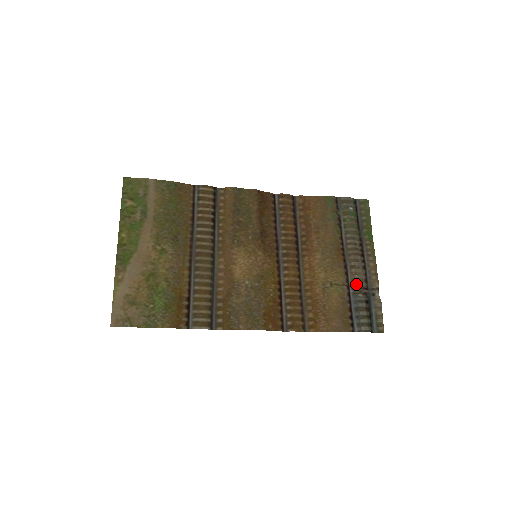
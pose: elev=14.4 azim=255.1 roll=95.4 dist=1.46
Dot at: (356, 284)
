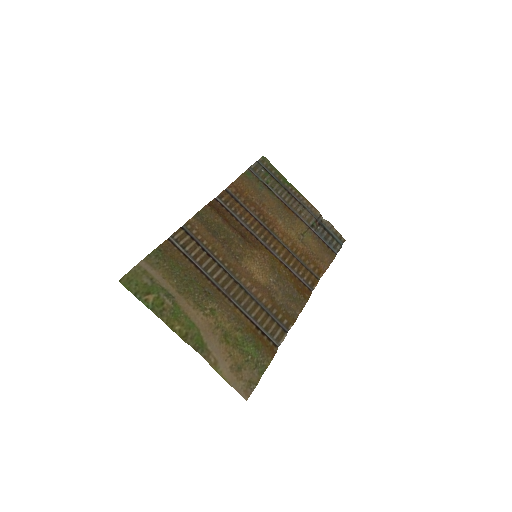
Dot at: (312, 222)
